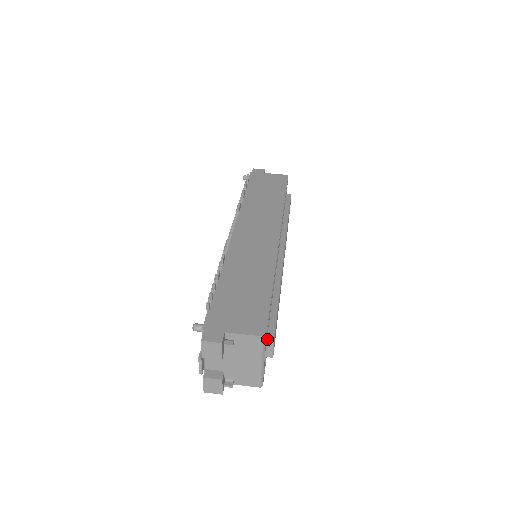
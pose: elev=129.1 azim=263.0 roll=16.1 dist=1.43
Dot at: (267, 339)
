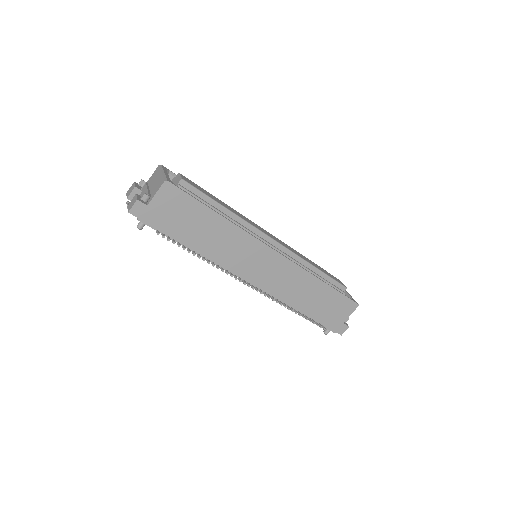
Dot at: (344, 291)
